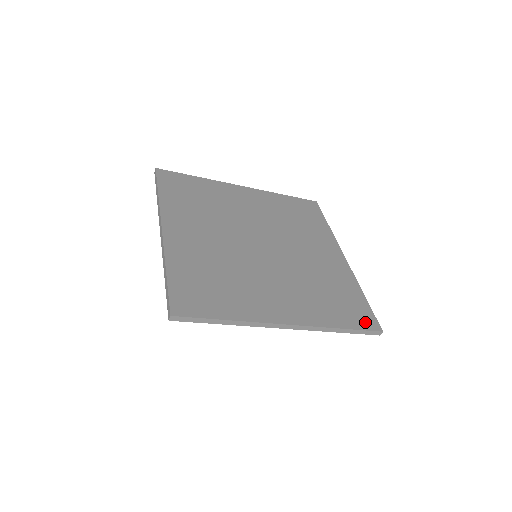
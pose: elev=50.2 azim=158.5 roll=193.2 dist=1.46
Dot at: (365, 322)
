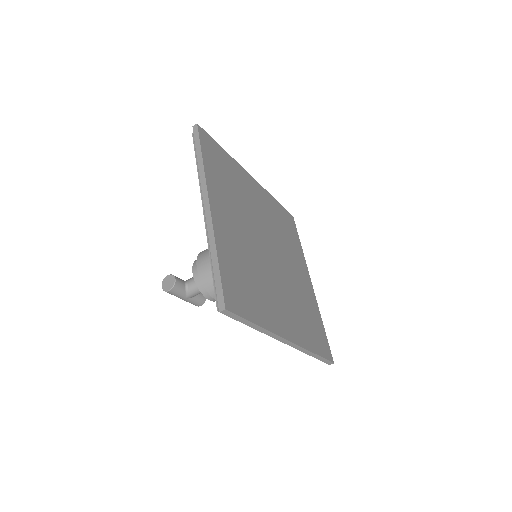
Dot at: (326, 351)
